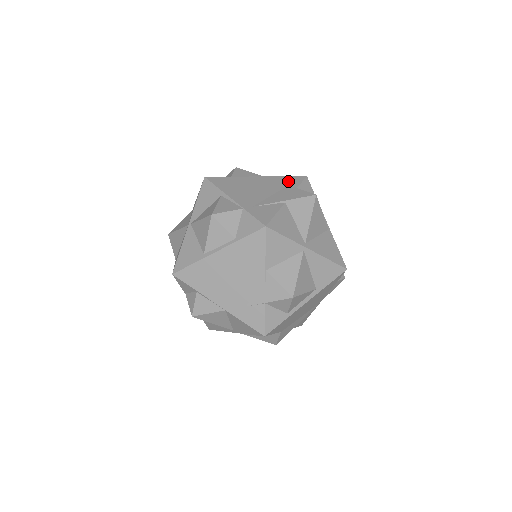
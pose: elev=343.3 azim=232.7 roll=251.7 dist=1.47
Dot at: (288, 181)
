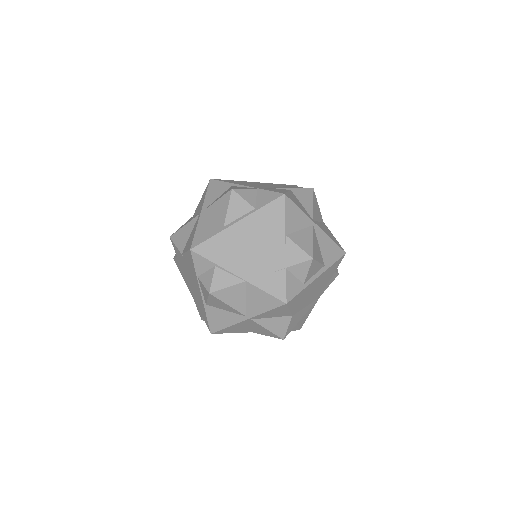
Dot at: (284, 185)
